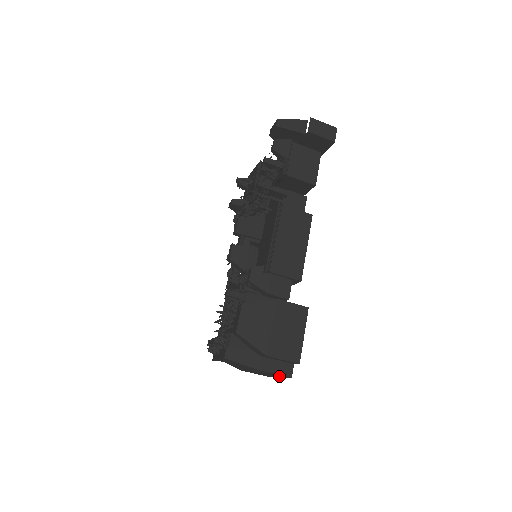
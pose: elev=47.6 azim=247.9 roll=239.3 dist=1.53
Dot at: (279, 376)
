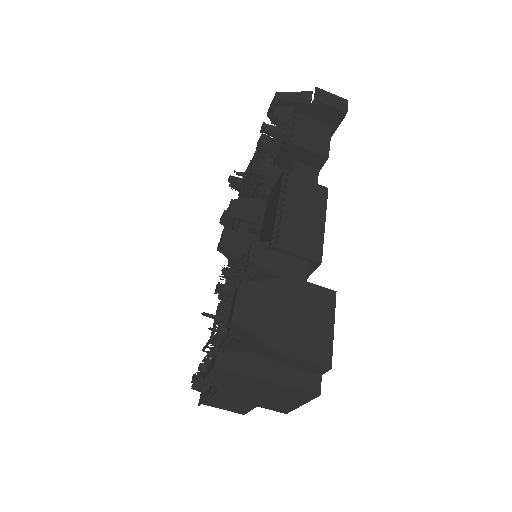
Dot at: (299, 399)
